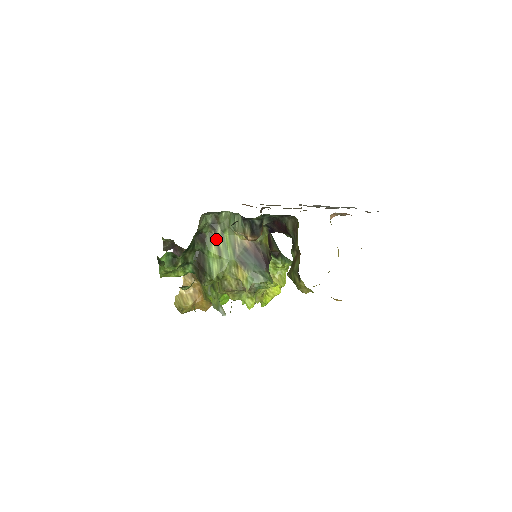
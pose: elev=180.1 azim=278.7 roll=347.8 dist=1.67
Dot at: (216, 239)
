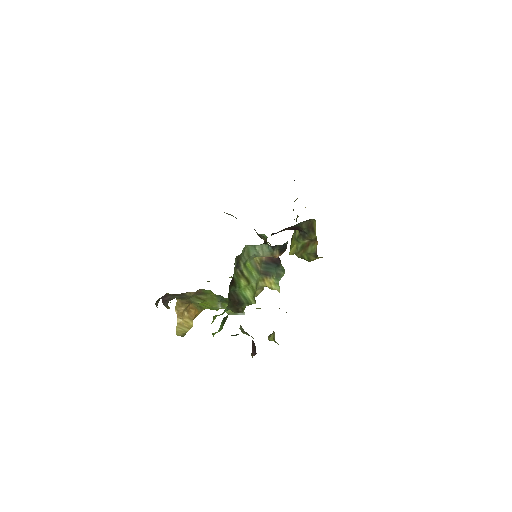
Dot at: (242, 273)
